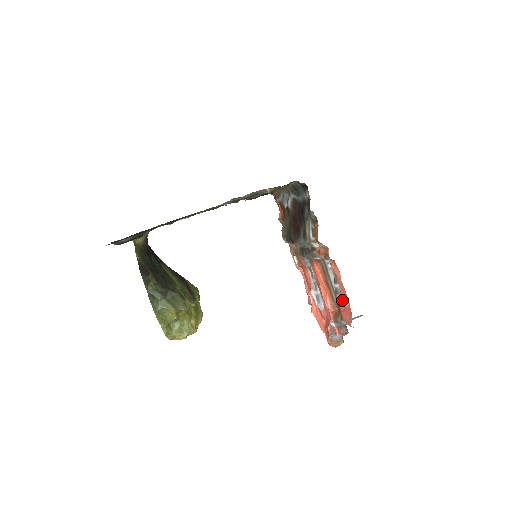
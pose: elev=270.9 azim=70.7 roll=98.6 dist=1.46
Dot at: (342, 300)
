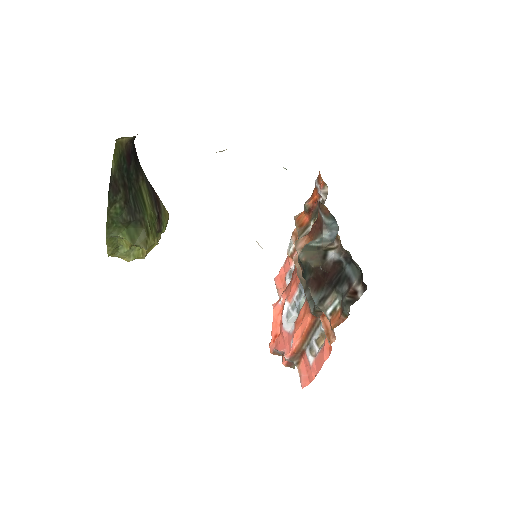
Dot at: (311, 362)
